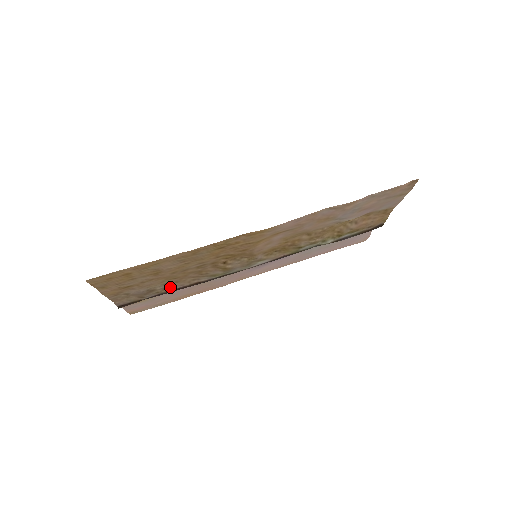
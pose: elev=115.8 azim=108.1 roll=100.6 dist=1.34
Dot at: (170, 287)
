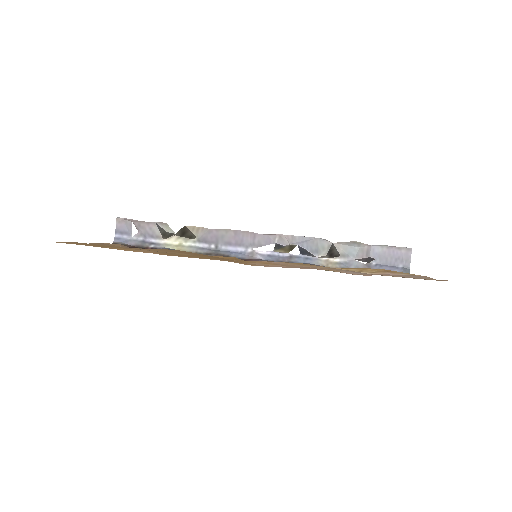
Dot at: occluded
